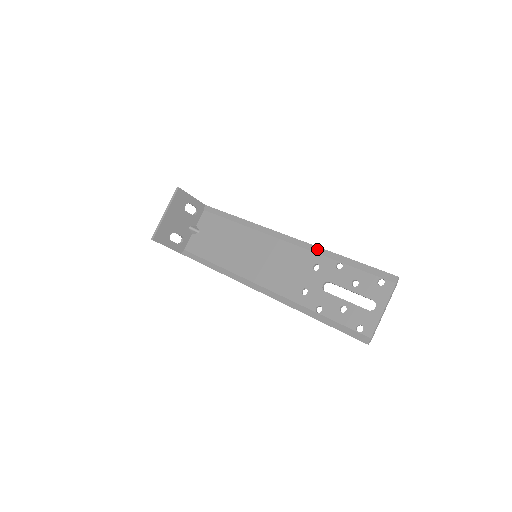
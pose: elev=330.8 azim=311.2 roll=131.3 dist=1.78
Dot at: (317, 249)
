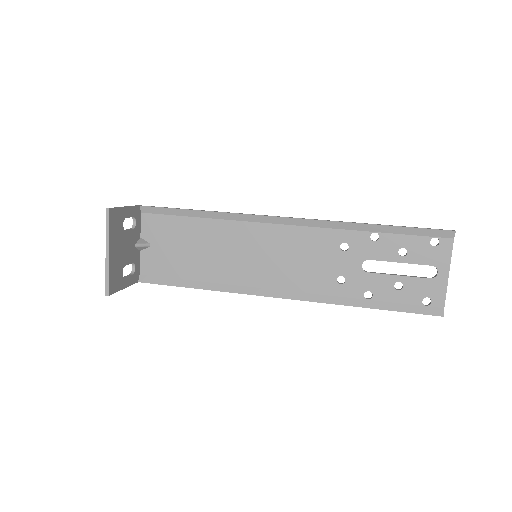
Dot at: (338, 224)
